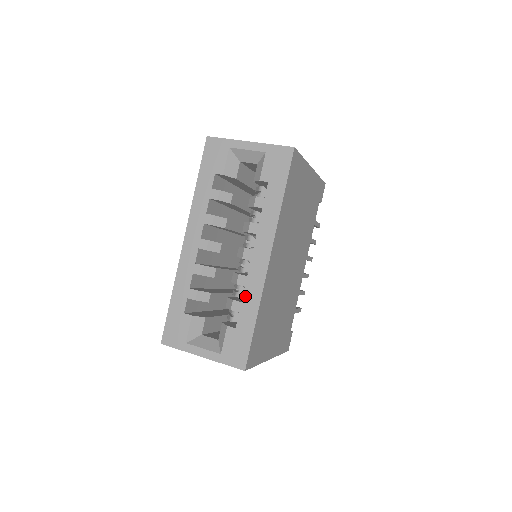
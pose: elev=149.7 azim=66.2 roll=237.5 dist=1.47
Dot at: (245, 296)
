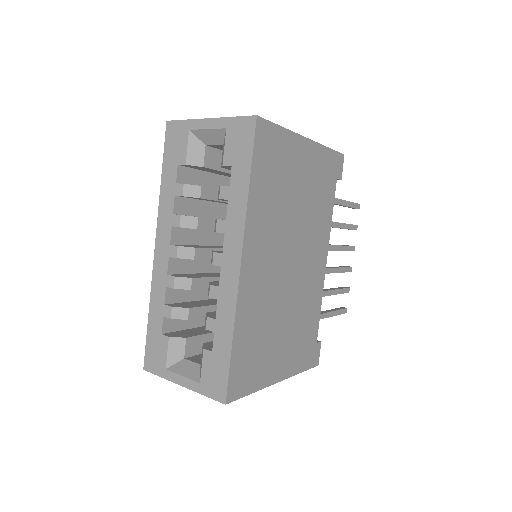
Dot at: (218, 312)
